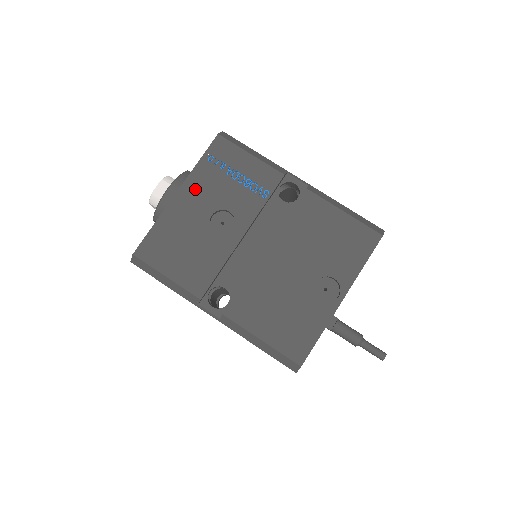
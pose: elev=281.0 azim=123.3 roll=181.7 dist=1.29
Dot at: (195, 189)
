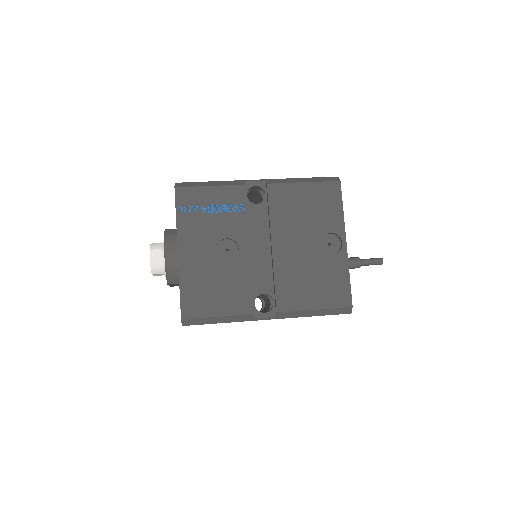
Dot at: (189, 240)
